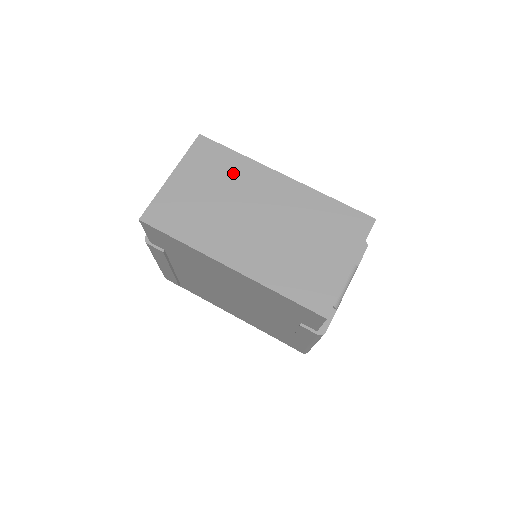
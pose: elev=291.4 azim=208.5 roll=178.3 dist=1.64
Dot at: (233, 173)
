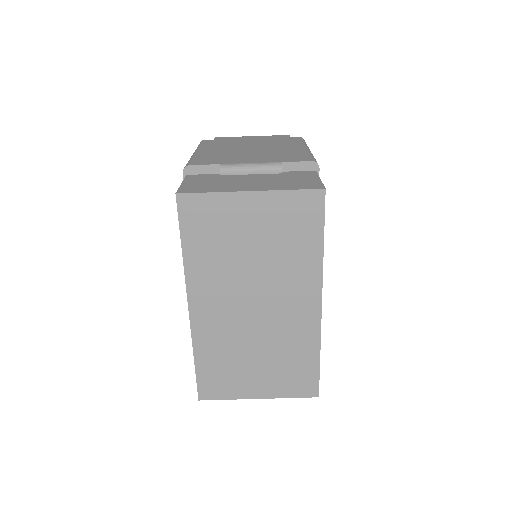
Dot at: (294, 255)
